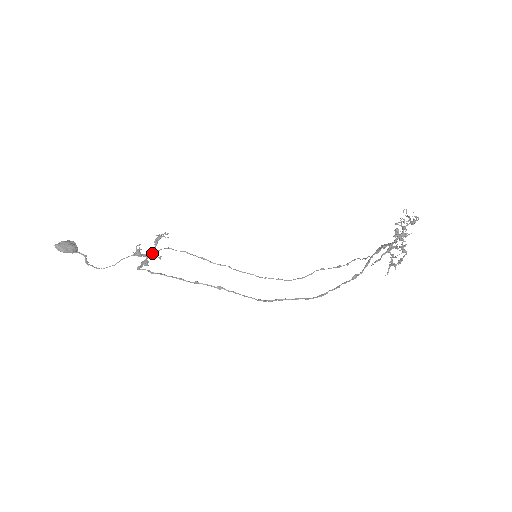
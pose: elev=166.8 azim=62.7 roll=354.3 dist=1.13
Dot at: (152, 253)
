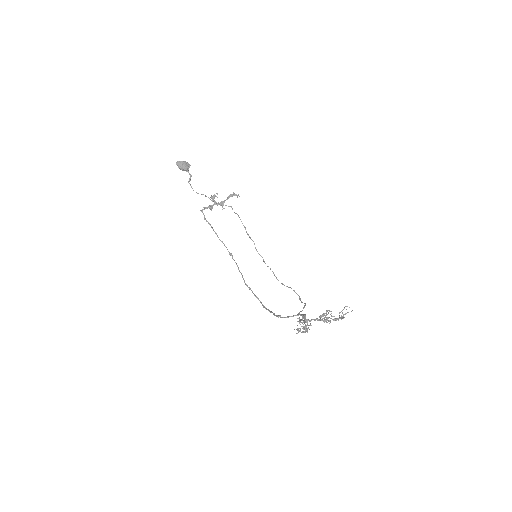
Dot at: (220, 203)
